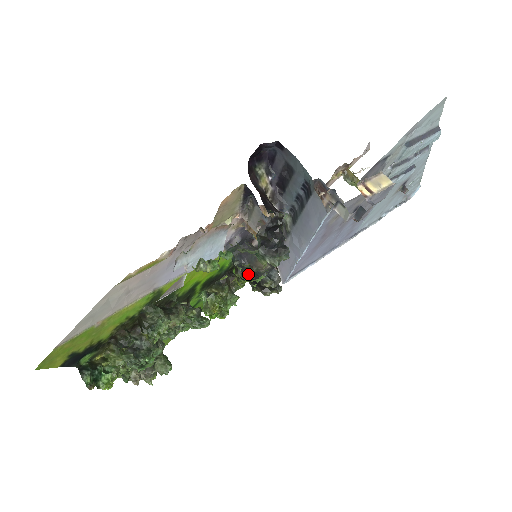
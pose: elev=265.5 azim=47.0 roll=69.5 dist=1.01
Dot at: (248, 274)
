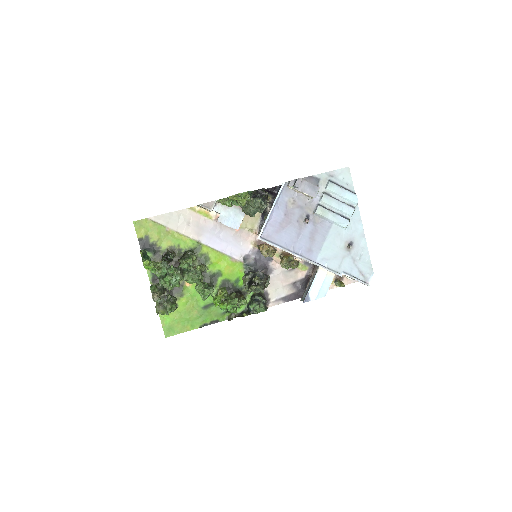
Dot at: (249, 275)
